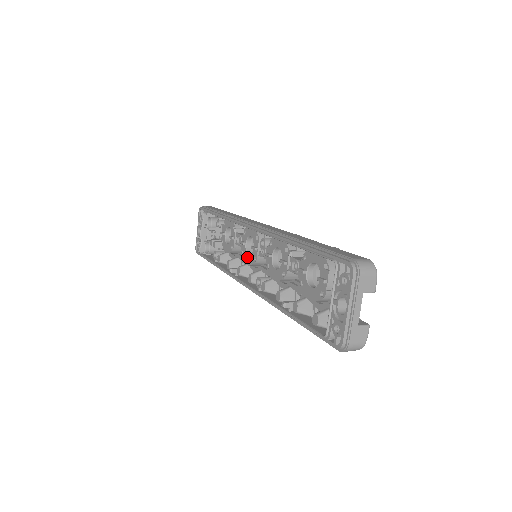
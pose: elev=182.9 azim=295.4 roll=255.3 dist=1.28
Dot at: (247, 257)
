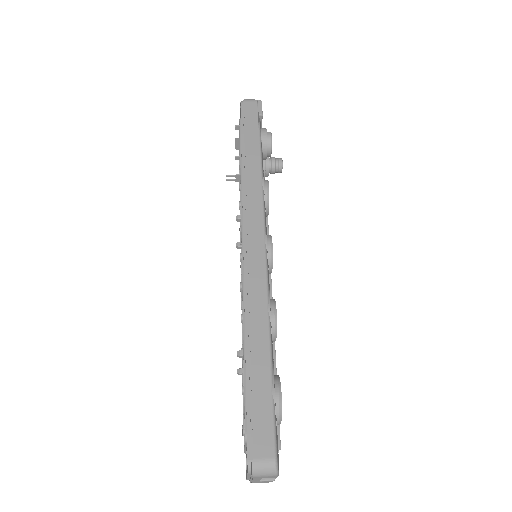
Dot at: occluded
